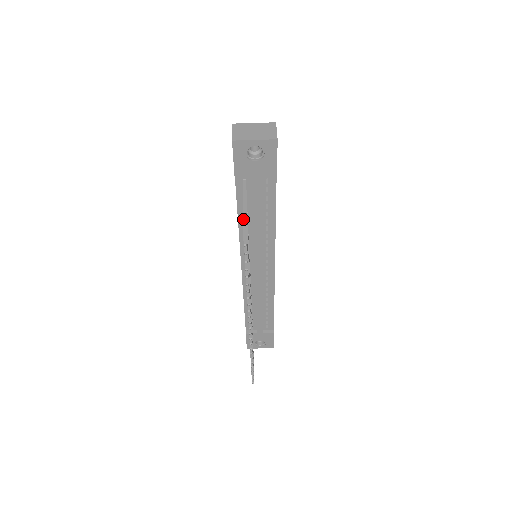
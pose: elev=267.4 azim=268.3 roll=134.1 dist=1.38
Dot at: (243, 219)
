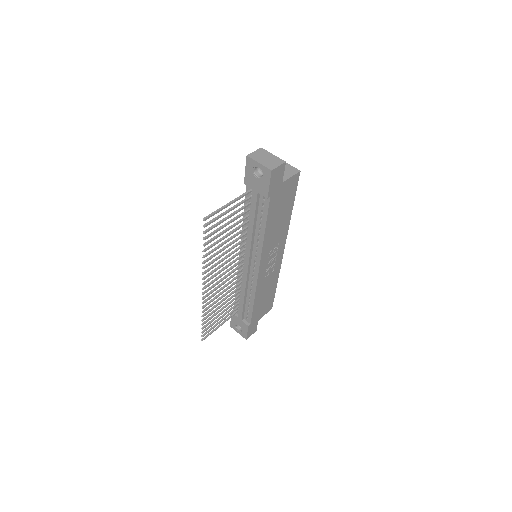
Dot at: (221, 207)
